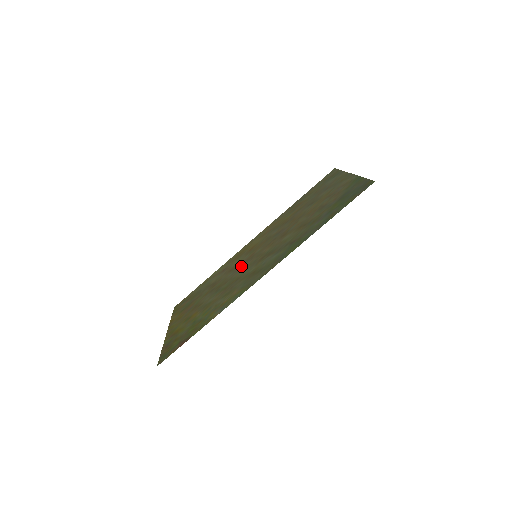
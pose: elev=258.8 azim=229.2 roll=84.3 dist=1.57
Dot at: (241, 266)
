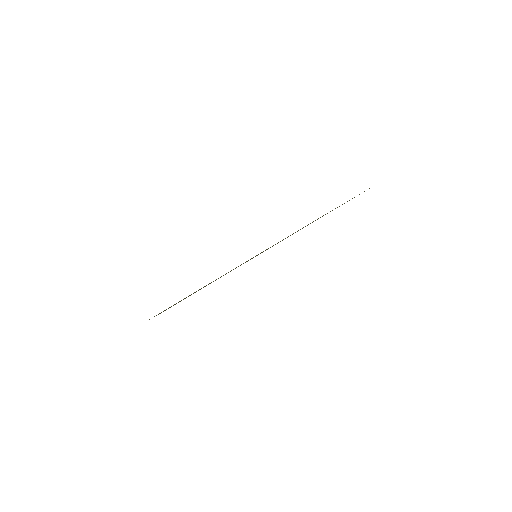
Dot at: occluded
